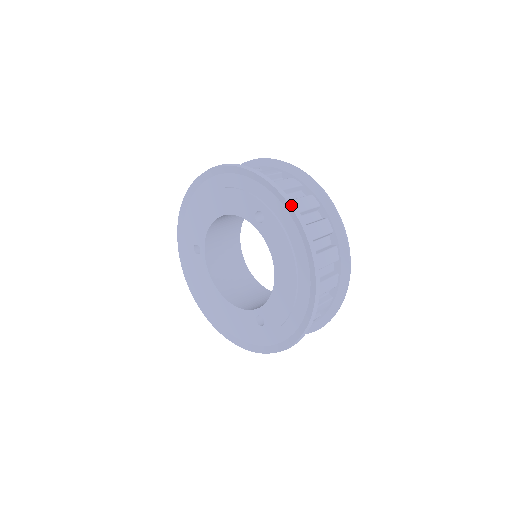
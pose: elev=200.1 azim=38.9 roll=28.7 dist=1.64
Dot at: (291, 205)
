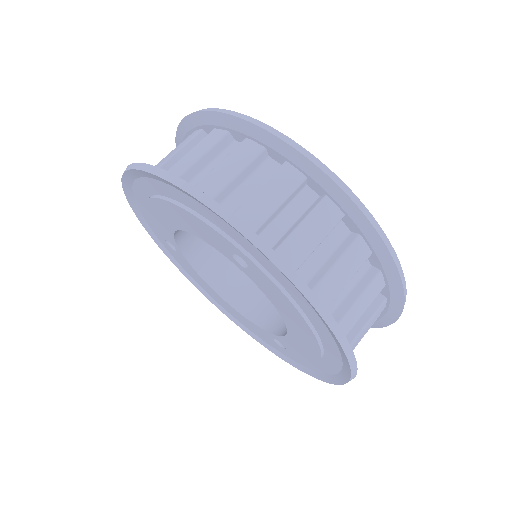
Dot at: (287, 274)
